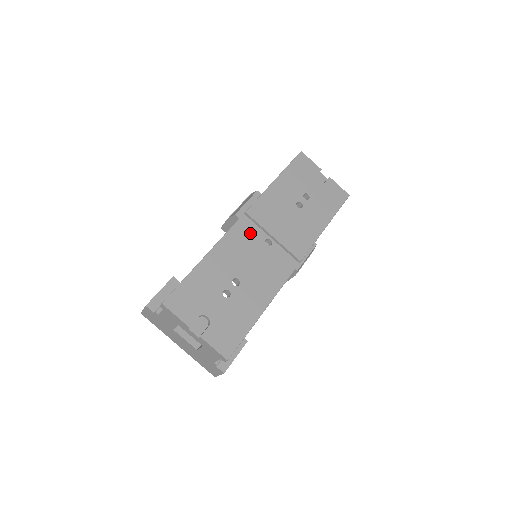
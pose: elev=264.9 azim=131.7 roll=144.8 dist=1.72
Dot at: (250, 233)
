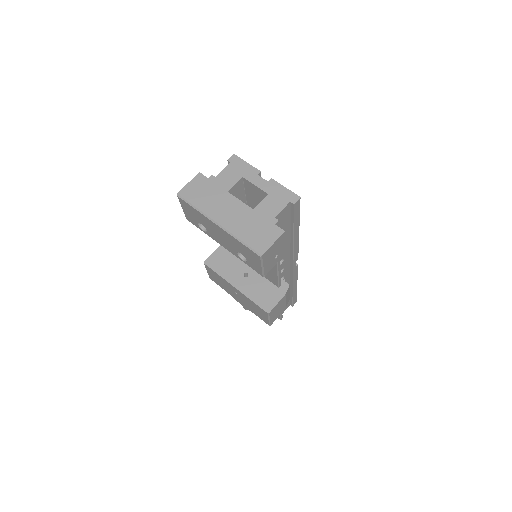
Dot at: occluded
